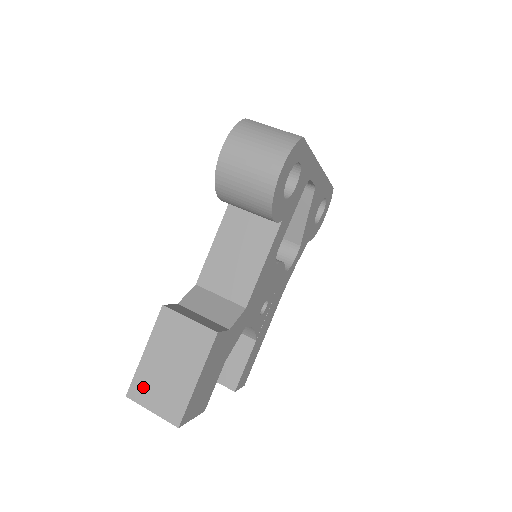
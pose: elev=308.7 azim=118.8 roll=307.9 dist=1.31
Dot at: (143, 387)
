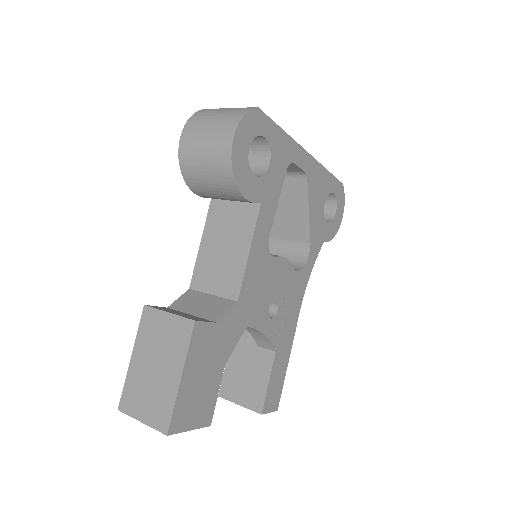
Dot at: (132, 396)
